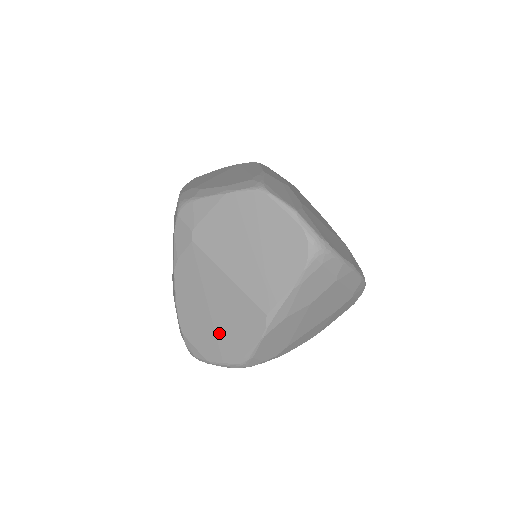
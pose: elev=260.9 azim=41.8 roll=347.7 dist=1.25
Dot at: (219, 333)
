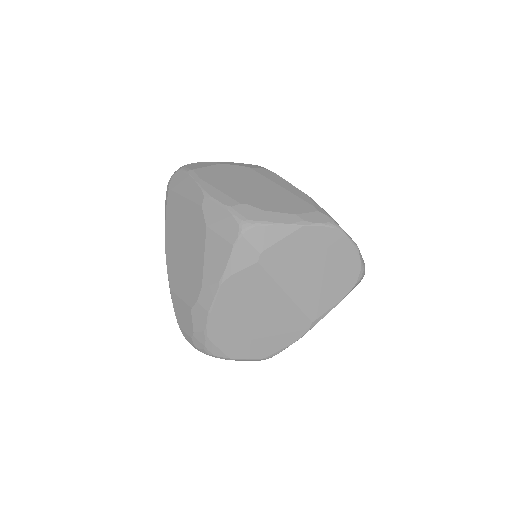
Dot at: (255, 337)
